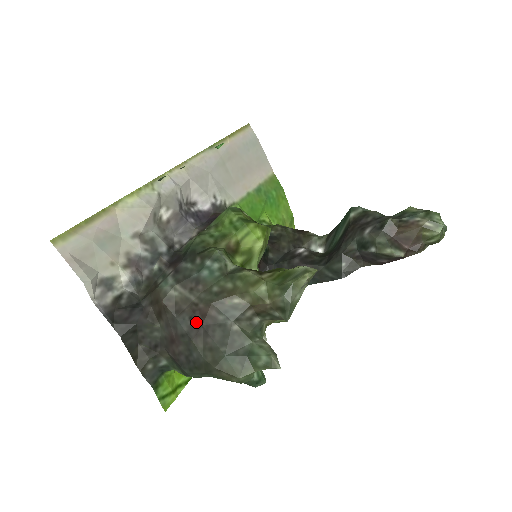
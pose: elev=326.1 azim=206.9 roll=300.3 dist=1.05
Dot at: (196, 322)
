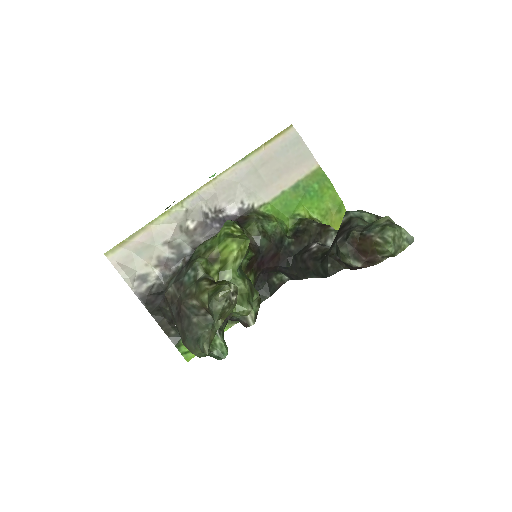
Dot at: (178, 312)
